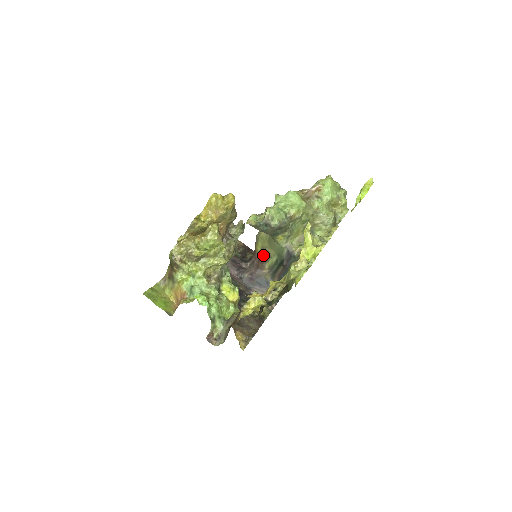
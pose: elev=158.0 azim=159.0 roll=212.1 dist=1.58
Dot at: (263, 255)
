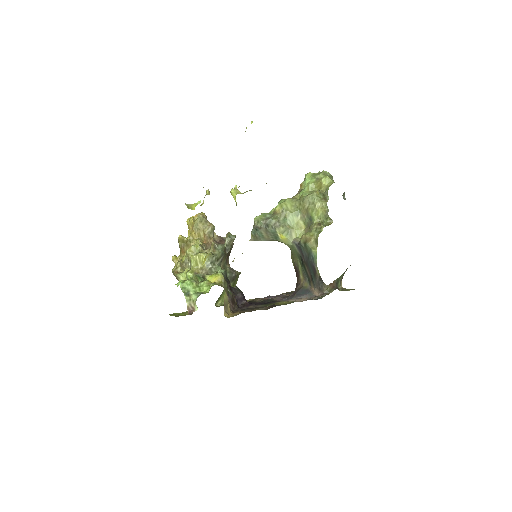
Dot at: (296, 270)
